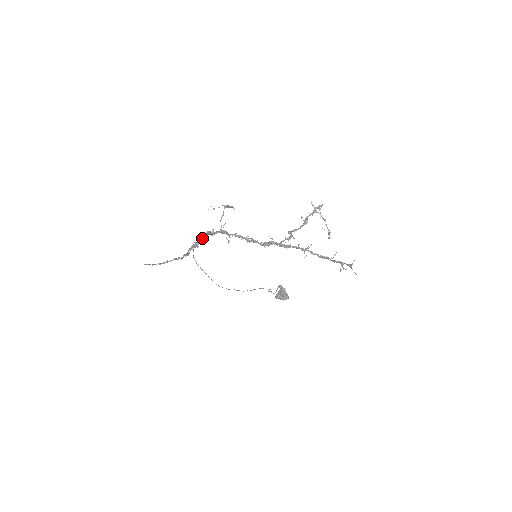
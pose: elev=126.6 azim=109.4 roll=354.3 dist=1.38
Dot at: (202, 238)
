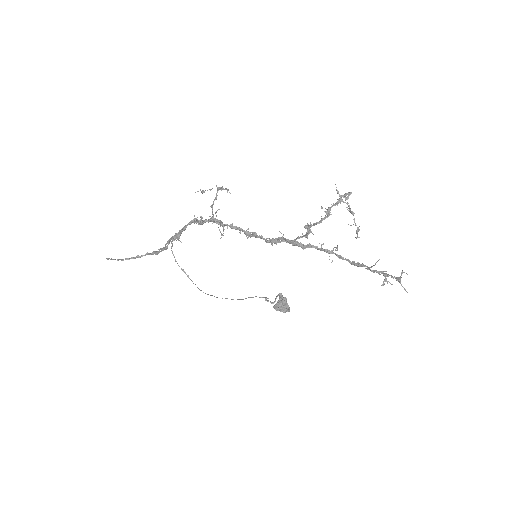
Dot at: (185, 227)
